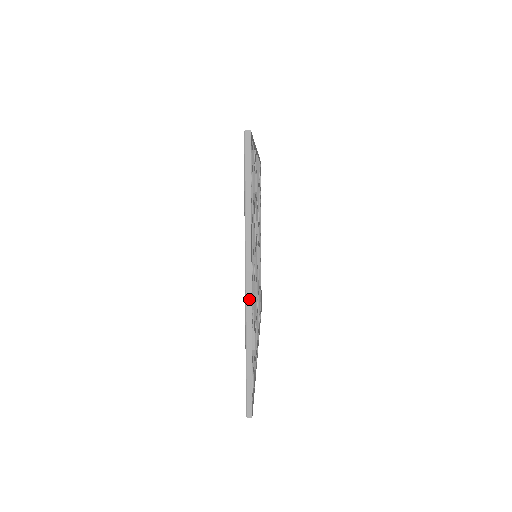
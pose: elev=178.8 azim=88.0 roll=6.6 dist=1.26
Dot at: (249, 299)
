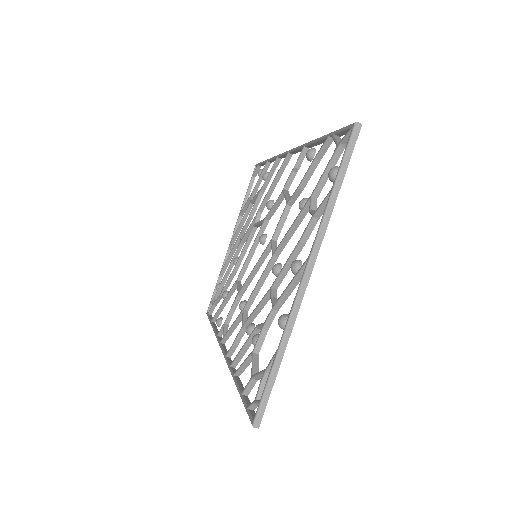
Dot at: (300, 298)
